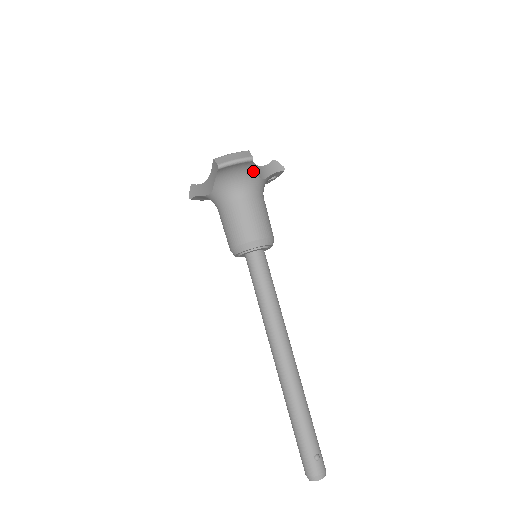
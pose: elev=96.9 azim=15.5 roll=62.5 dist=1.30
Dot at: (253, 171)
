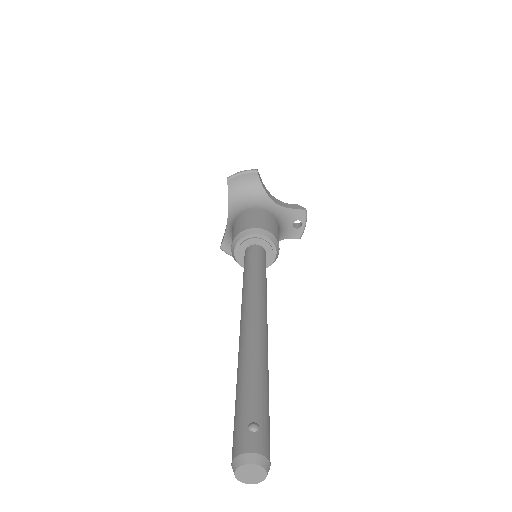
Dot at: (262, 189)
